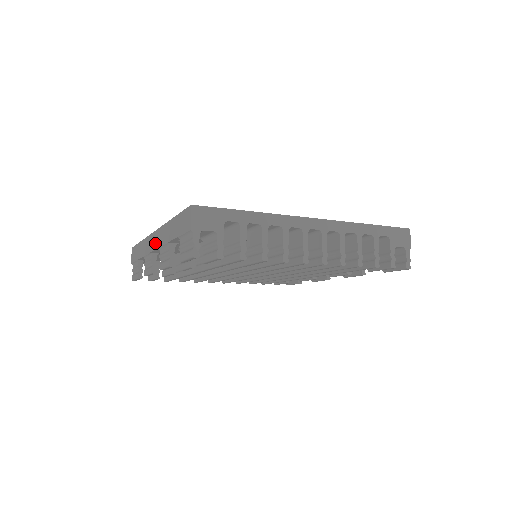
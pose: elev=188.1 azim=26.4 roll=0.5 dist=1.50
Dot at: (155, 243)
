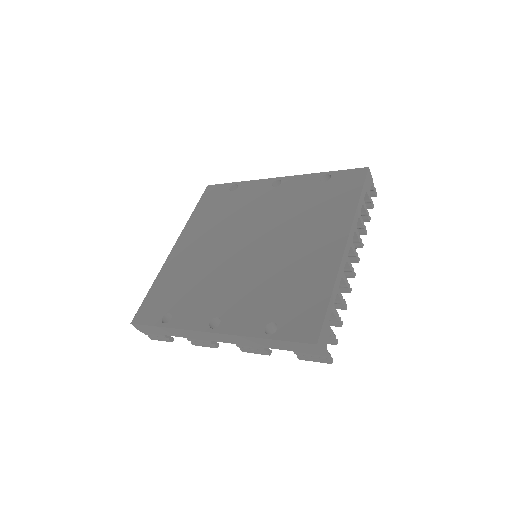
Dot at: (221, 340)
